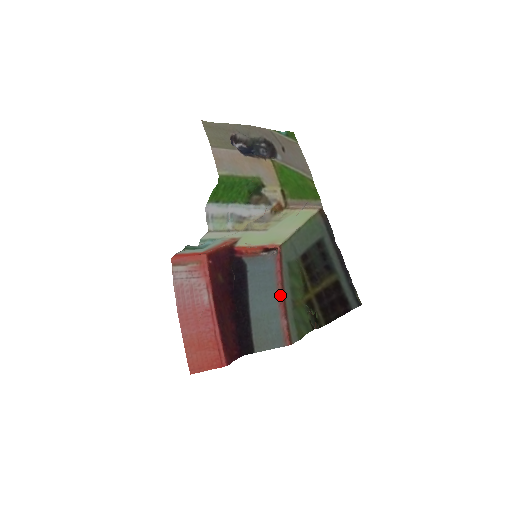
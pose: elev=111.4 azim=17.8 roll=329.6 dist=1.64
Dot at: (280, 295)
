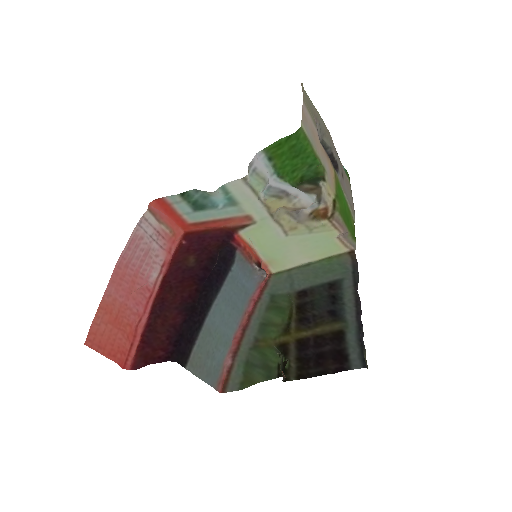
Dot at: (240, 327)
